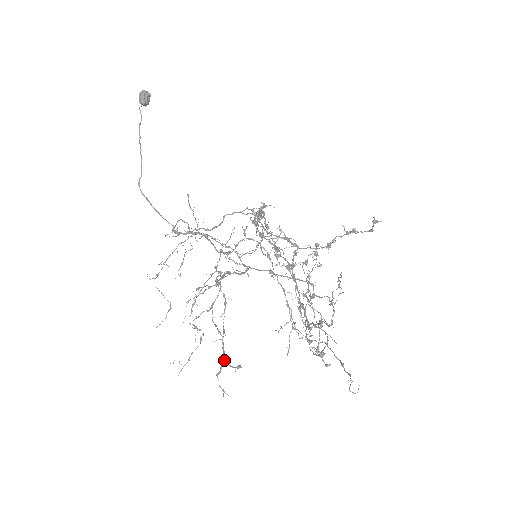
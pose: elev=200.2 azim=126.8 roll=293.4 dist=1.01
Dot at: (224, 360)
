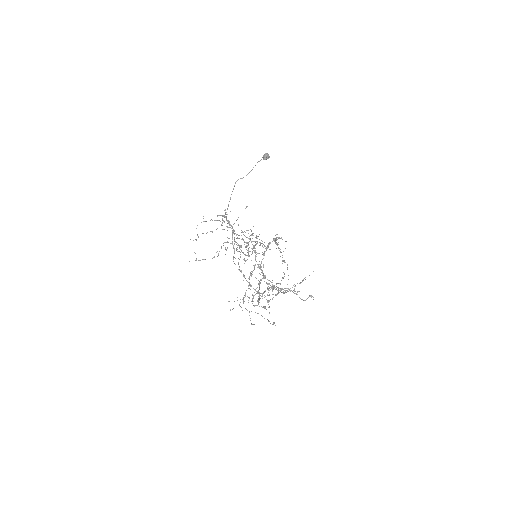
Dot at: occluded
